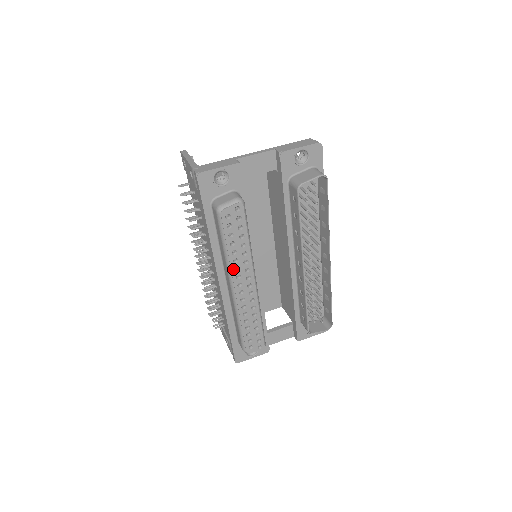
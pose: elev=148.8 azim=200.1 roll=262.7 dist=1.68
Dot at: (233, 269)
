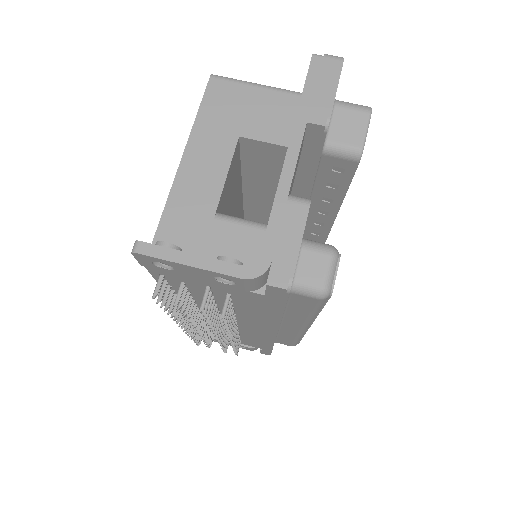
Dot at: occluded
